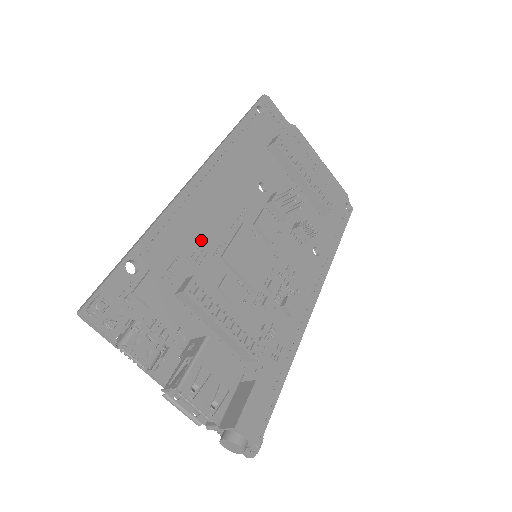
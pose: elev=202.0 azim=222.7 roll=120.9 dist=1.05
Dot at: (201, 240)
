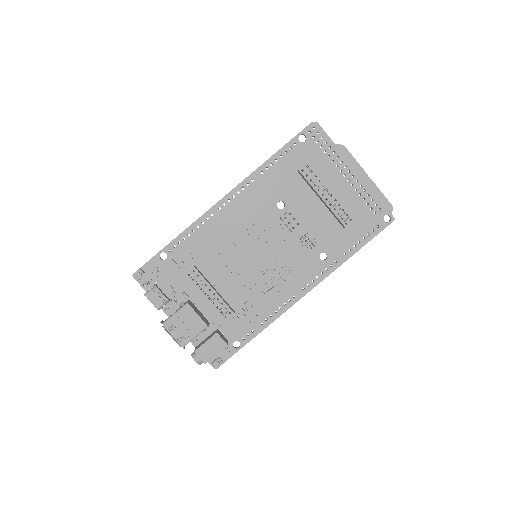
Dot at: (213, 243)
